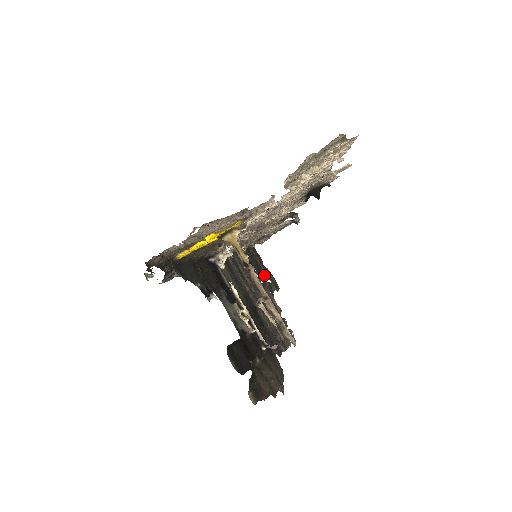
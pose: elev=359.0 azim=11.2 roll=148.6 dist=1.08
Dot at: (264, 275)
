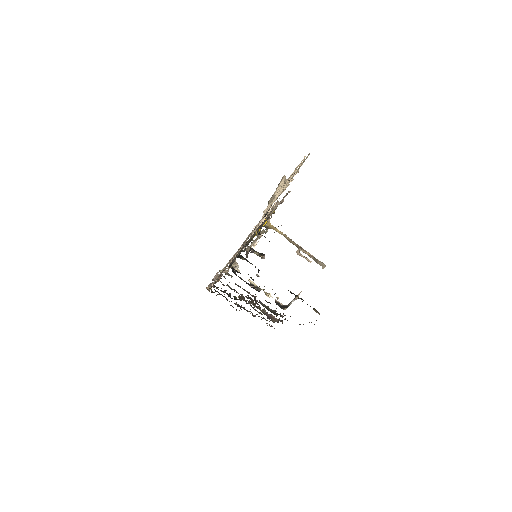
Dot at: (229, 301)
